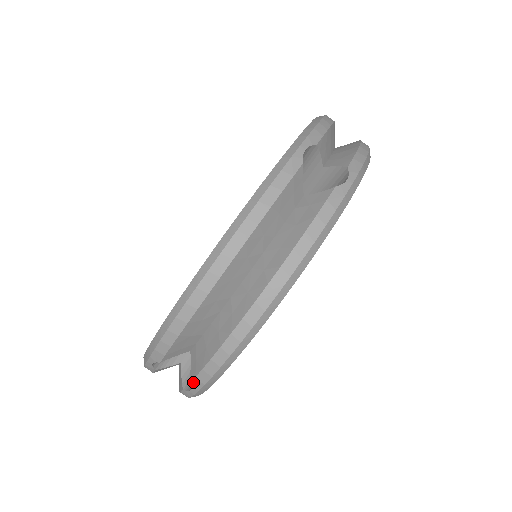
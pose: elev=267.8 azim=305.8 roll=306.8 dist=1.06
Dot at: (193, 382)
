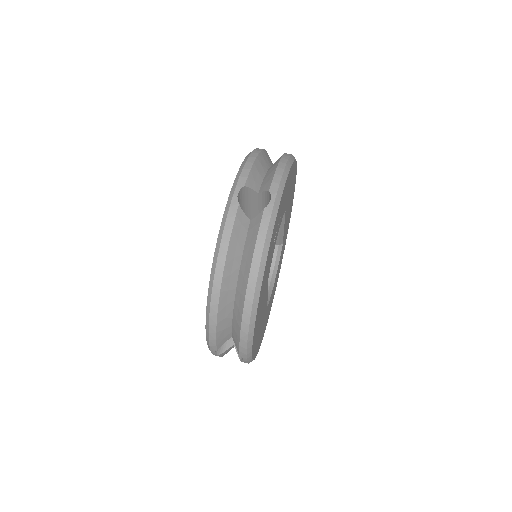
Dot at: (271, 188)
